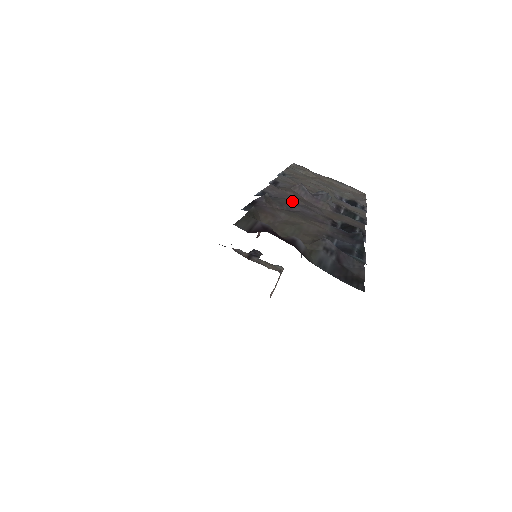
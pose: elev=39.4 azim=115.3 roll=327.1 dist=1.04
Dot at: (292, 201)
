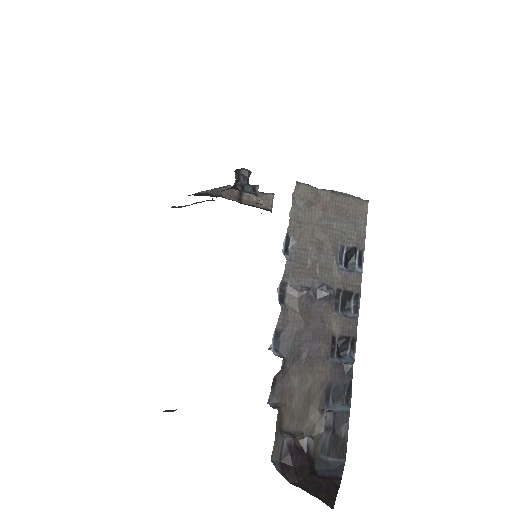
Dot at: (300, 332)
